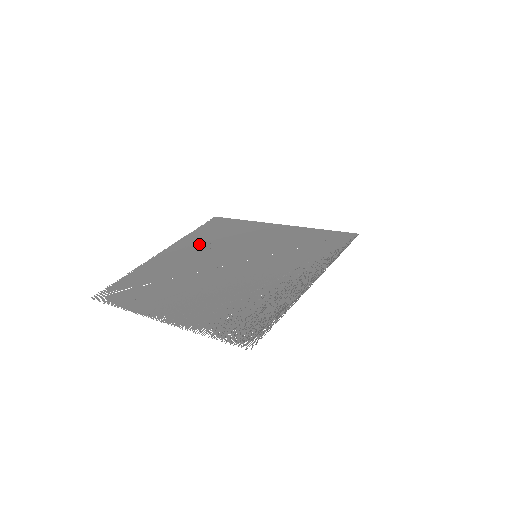
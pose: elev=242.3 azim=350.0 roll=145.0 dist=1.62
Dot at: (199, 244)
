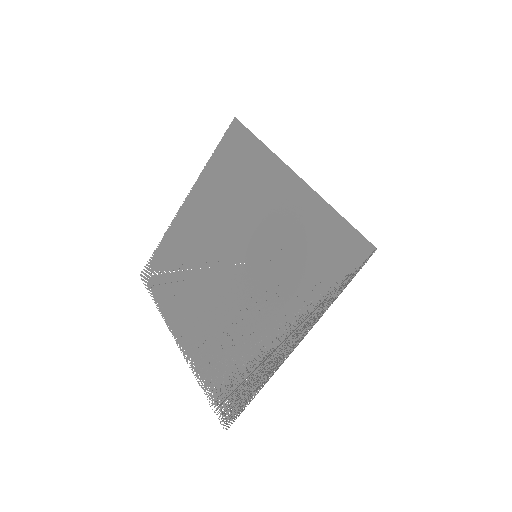
Dot at: (213, 198)
